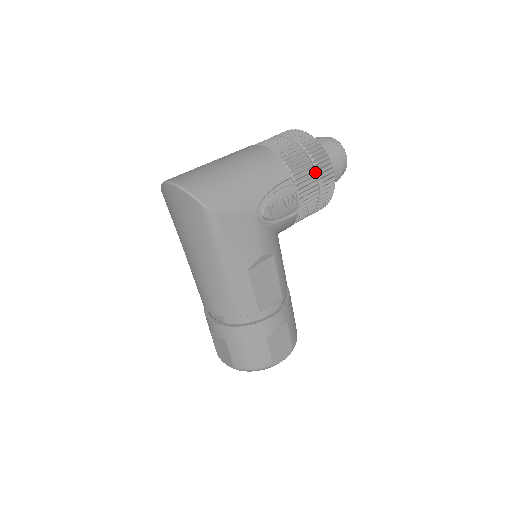
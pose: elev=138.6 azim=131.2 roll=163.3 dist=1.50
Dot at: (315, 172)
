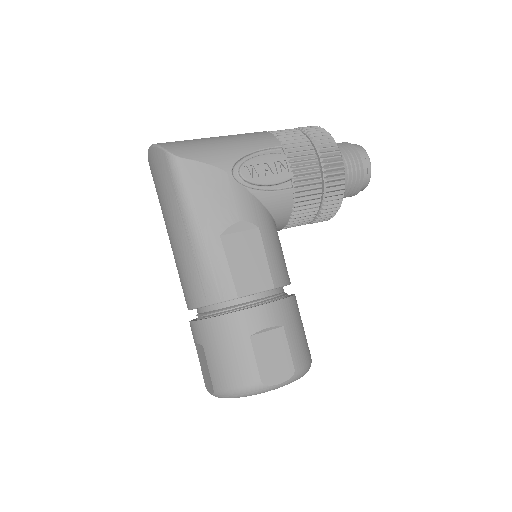
Dot at: (315, 150)
